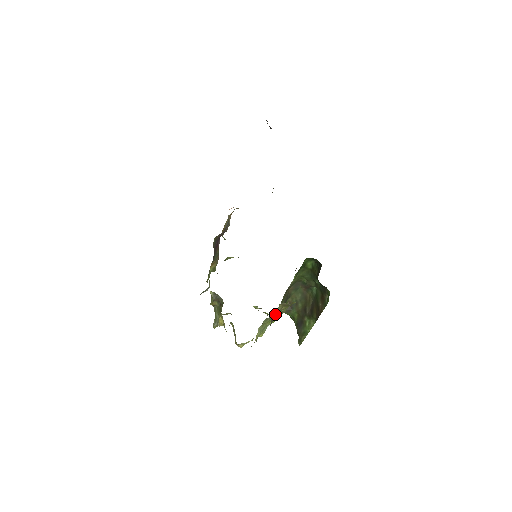
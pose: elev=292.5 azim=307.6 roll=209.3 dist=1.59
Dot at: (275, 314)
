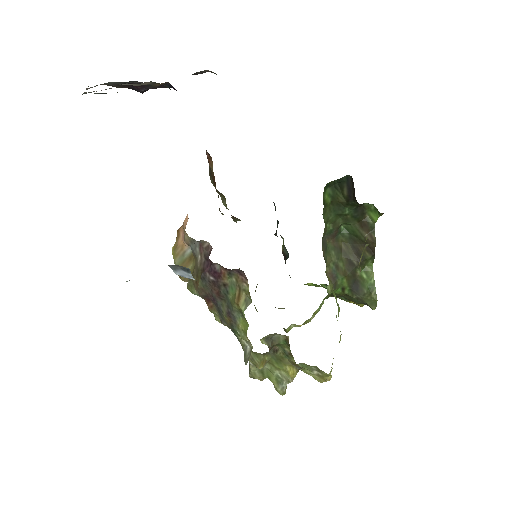
Dot at: occluded
